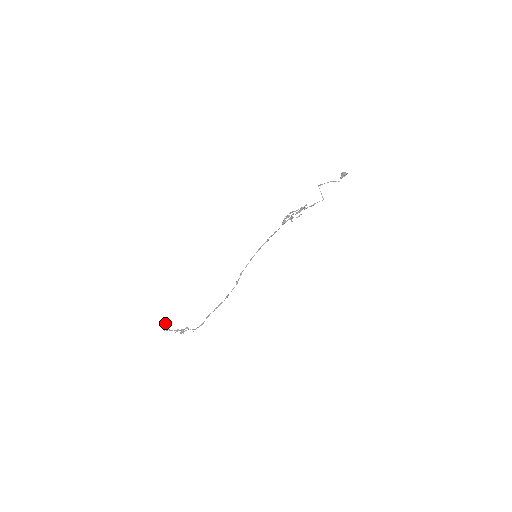
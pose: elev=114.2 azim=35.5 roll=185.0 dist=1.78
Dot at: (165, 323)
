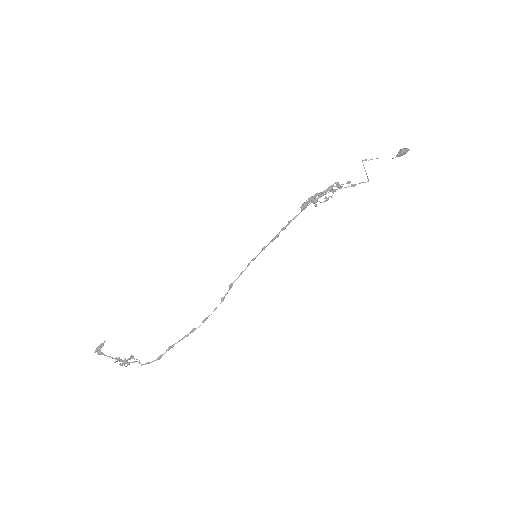
Dot at: occluded
